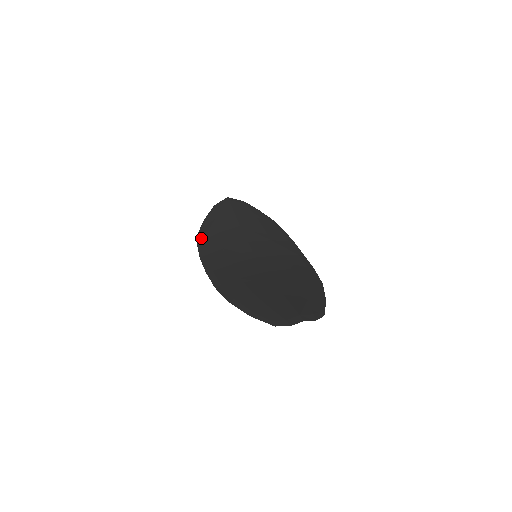
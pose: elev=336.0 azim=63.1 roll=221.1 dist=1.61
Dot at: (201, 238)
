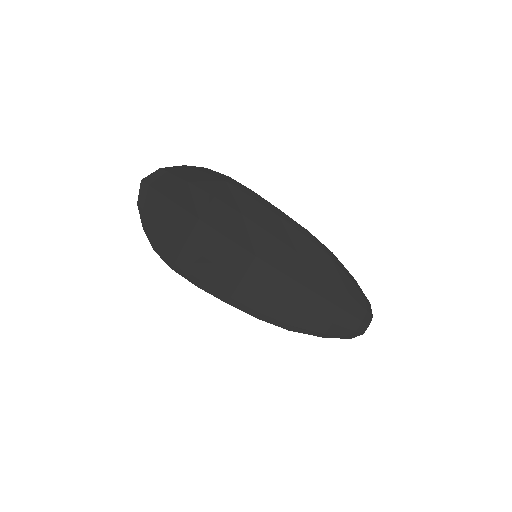
Dot at: (170, 260)
